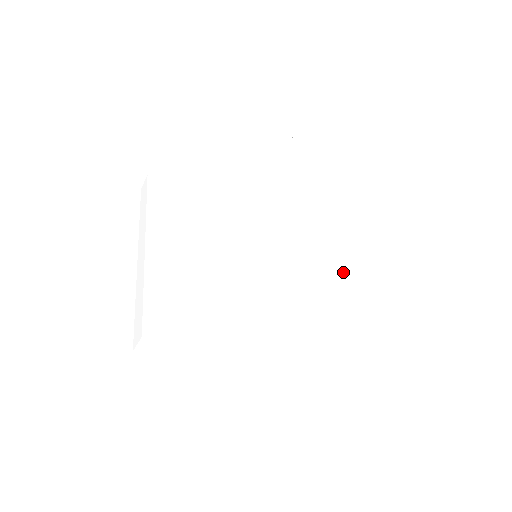
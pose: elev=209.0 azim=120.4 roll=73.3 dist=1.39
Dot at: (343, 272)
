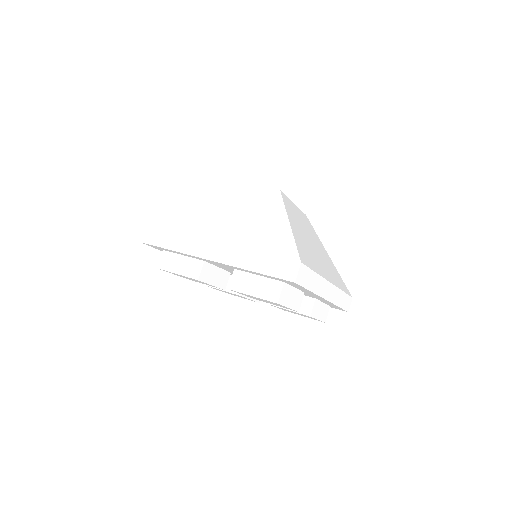
Dot at: (315, 238)
